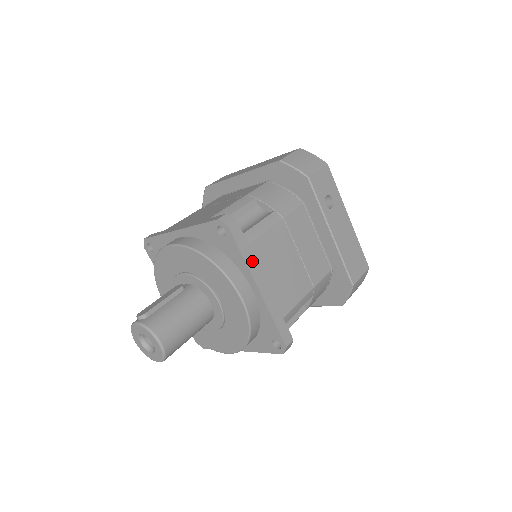
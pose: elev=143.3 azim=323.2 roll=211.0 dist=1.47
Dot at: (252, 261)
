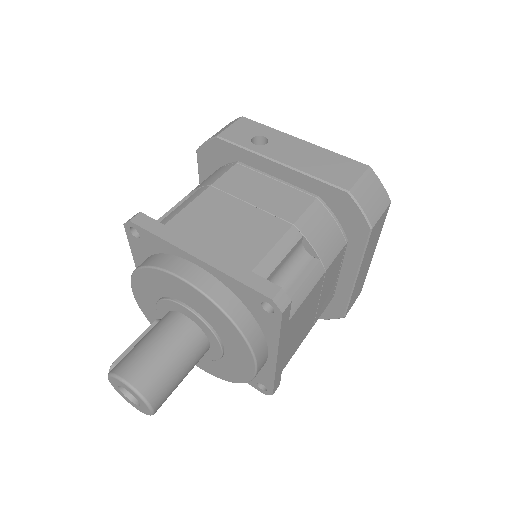
Dot at: (175, 236)
